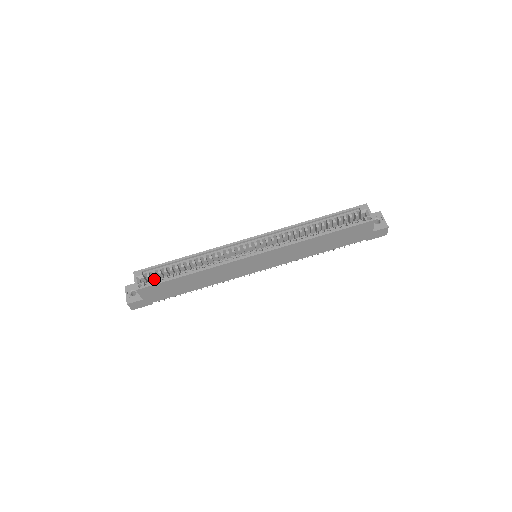
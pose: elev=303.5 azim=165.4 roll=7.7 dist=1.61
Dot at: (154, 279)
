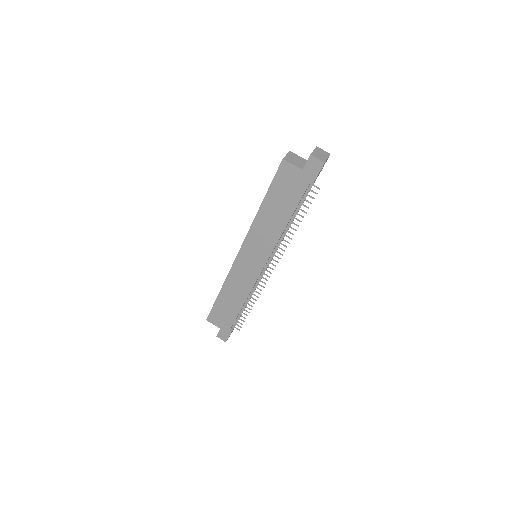
Dot at: occluded
